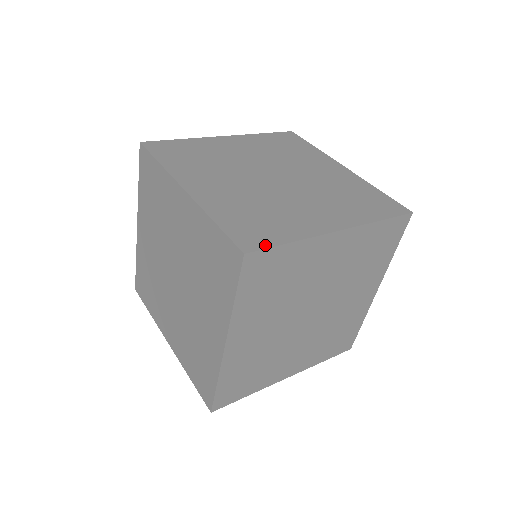
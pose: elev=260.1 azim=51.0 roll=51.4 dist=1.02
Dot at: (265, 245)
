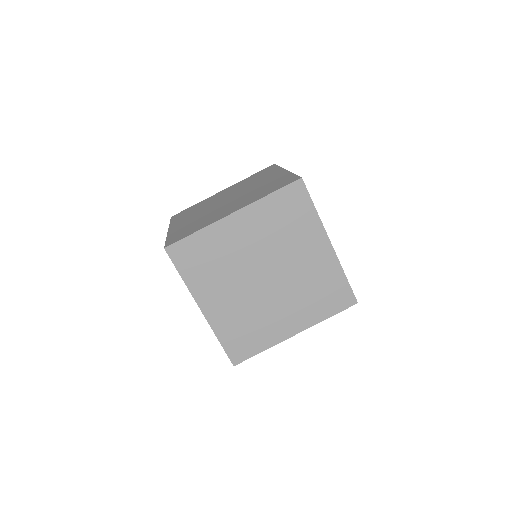
Dot at: (308, 192)
